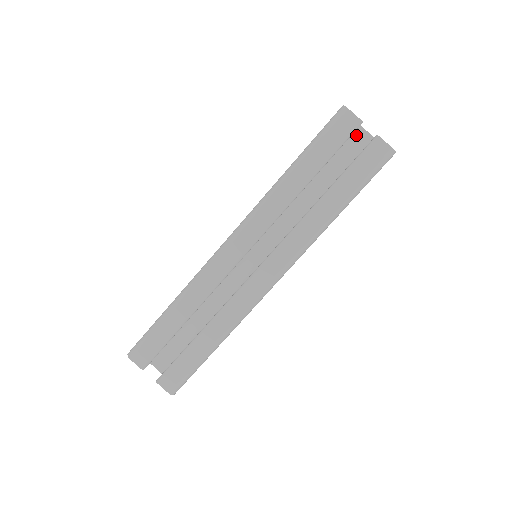
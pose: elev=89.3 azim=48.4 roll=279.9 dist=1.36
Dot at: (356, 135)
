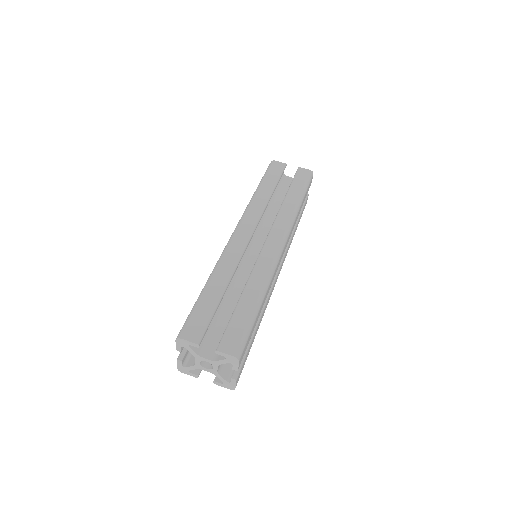
Dot at: (285, 179)
